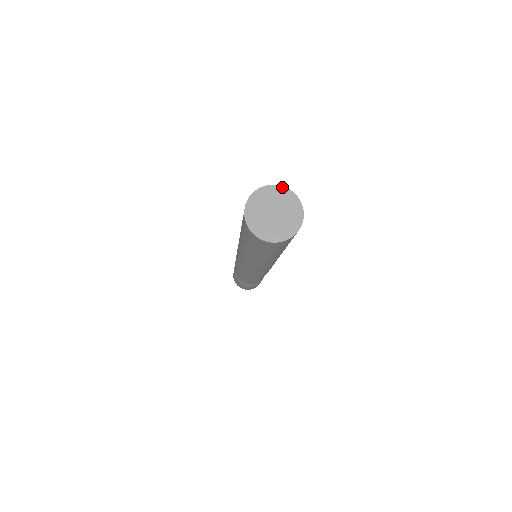
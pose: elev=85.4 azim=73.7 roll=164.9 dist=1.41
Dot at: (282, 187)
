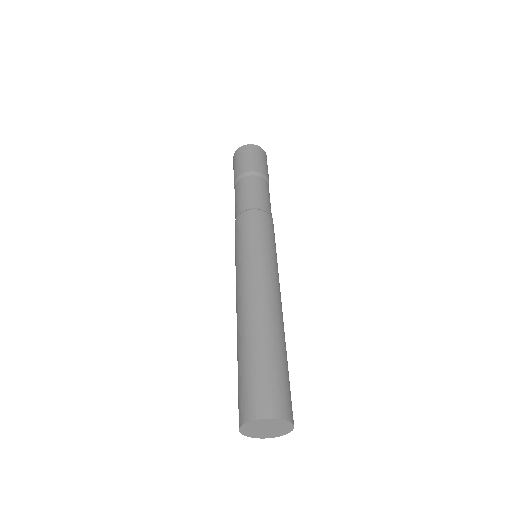
Dot at: (259, 420)
